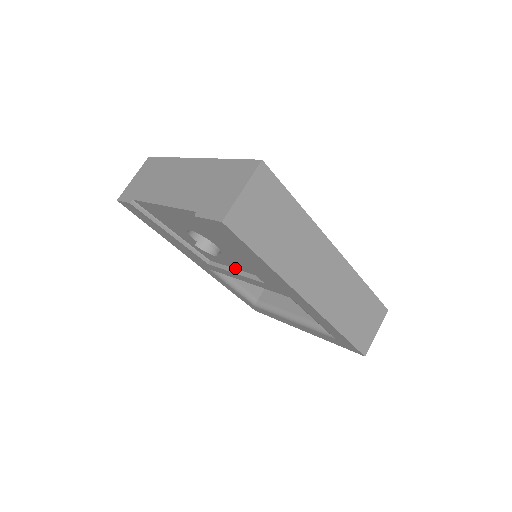
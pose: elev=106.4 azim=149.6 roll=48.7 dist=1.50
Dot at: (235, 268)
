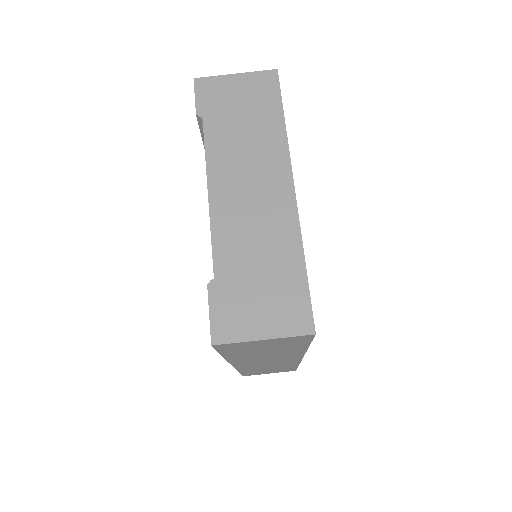
Dot at: occluded
